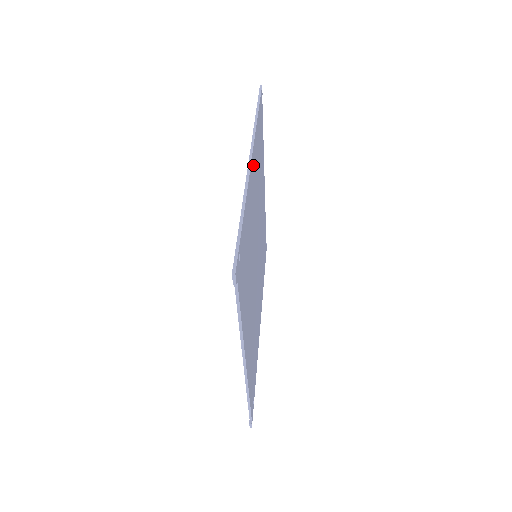
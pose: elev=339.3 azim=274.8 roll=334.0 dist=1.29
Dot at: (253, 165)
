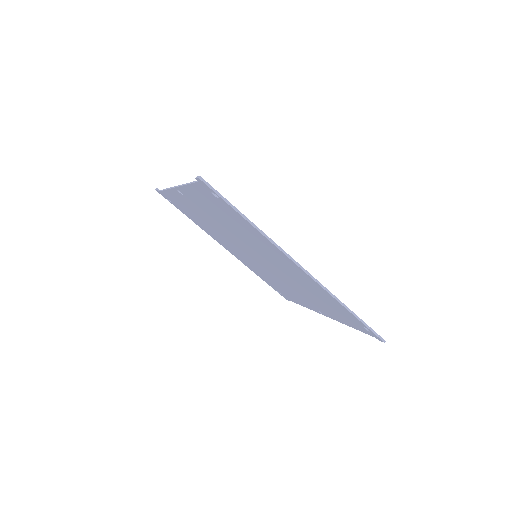
Dot at: occluded
